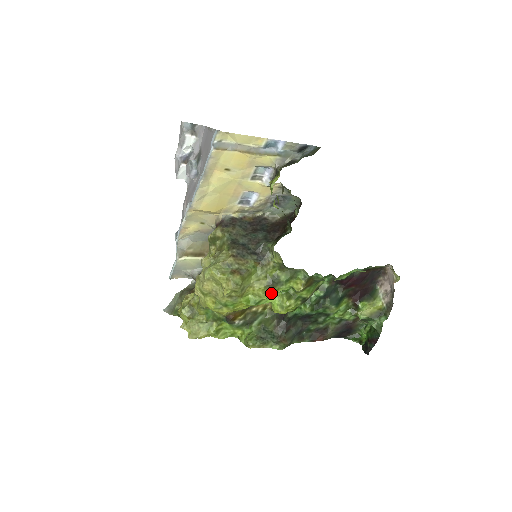
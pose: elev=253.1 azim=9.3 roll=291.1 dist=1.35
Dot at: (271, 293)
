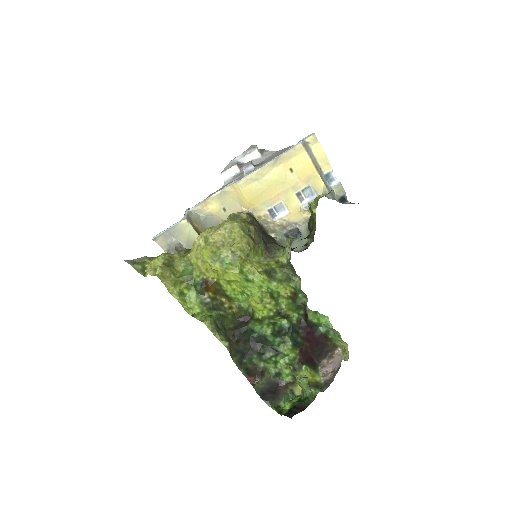
Dot at: (264, 279)
